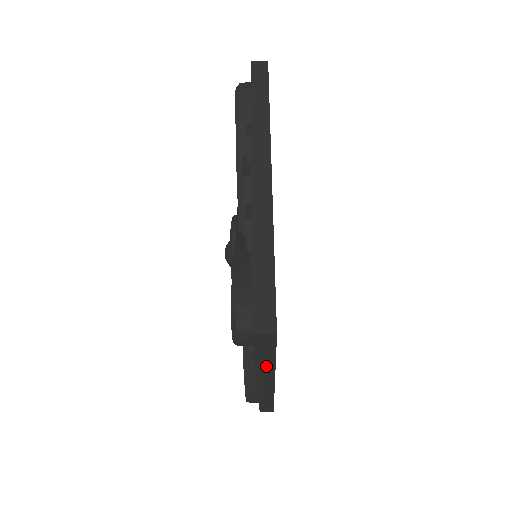
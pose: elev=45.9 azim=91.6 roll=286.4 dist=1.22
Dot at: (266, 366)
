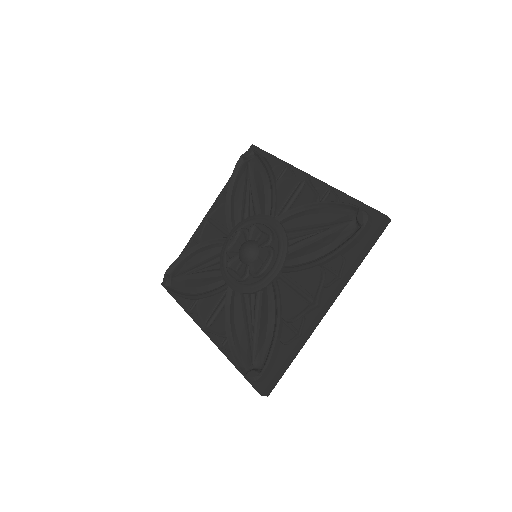
Dot at: occluded
